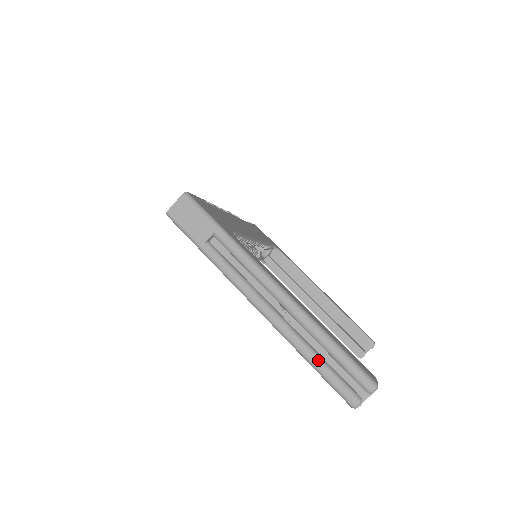
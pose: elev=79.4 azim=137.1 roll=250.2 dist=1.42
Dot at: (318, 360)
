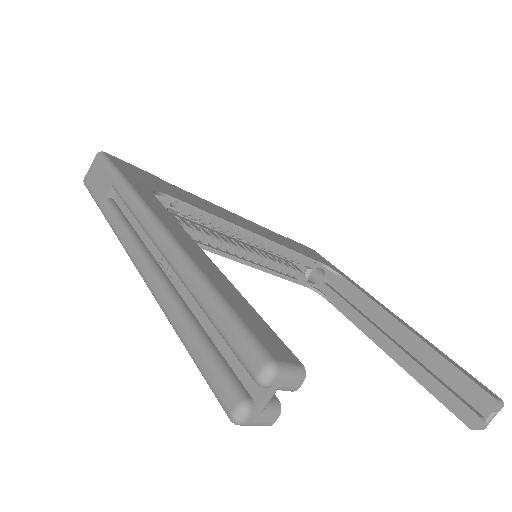
Dot at: (188, 329)
